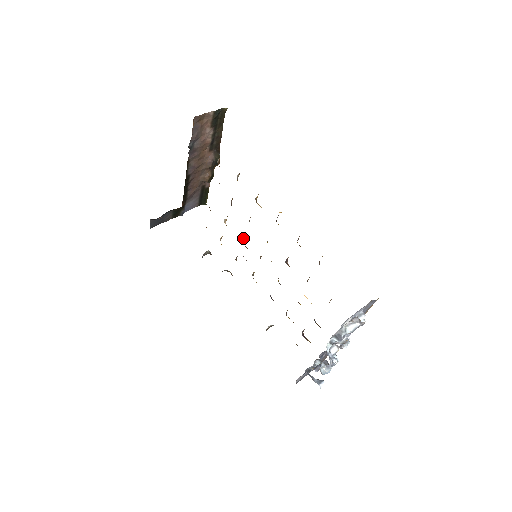
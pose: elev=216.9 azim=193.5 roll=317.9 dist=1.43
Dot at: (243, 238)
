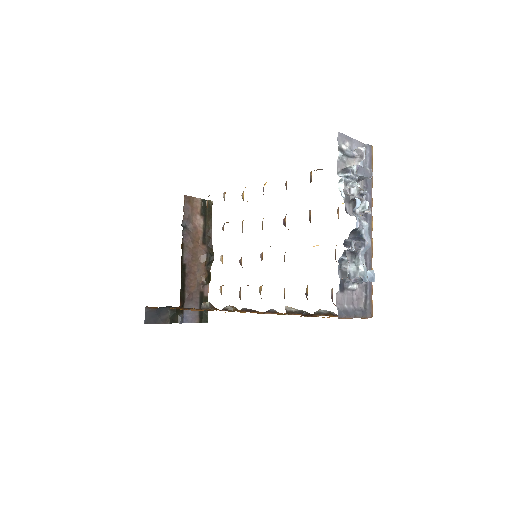
Dot at: (241, 259)
